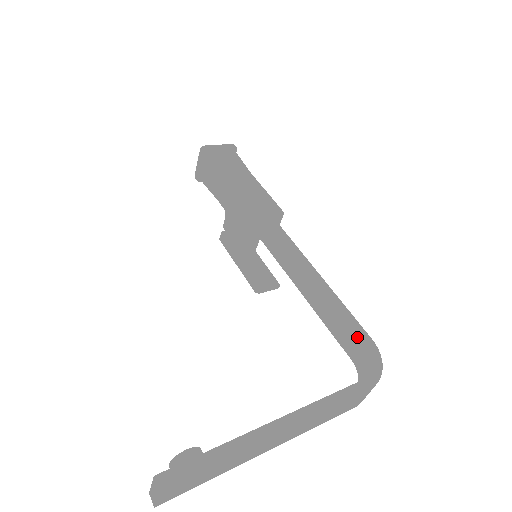
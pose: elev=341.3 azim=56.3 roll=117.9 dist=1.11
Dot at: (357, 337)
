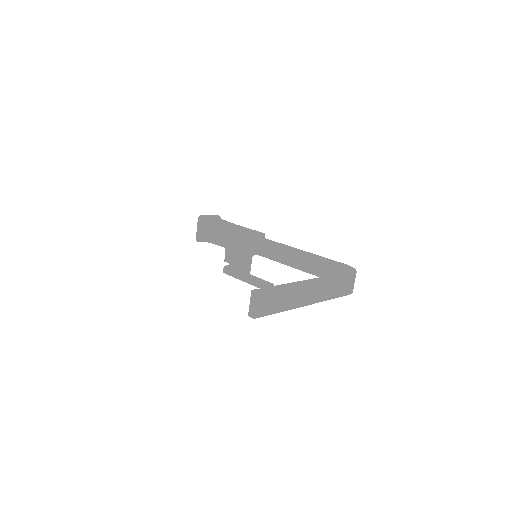
Dot at: (335, 265)
